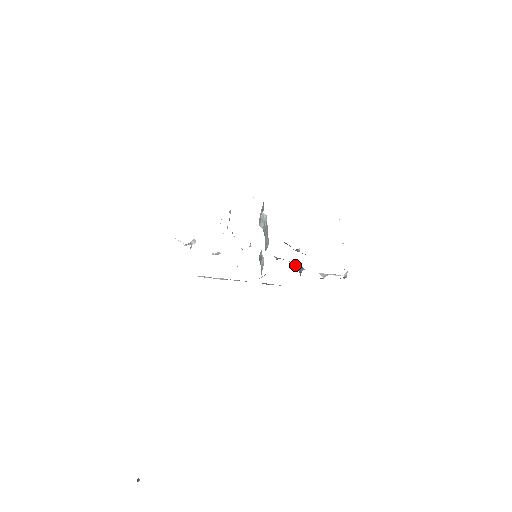
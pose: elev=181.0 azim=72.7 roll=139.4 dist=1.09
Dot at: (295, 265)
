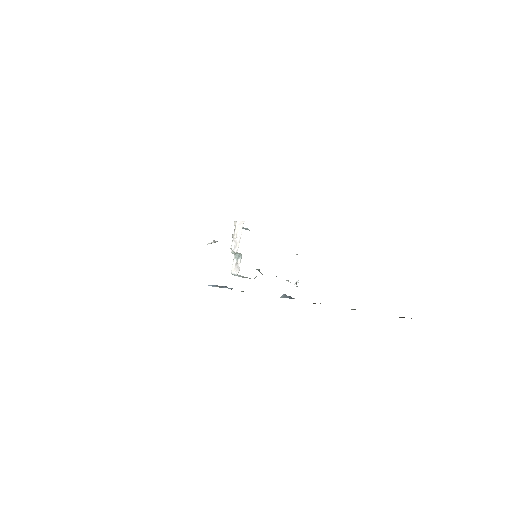
Dot at: occluded
